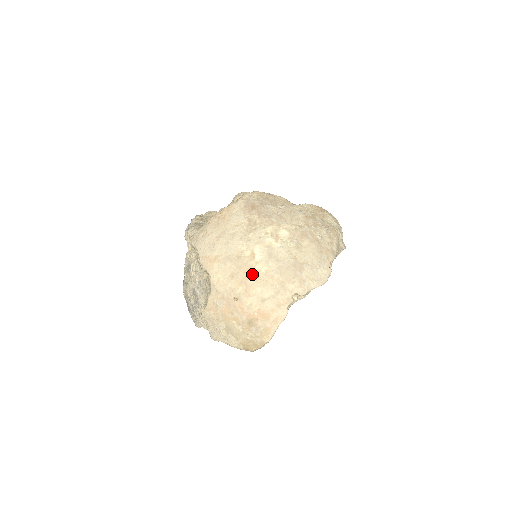
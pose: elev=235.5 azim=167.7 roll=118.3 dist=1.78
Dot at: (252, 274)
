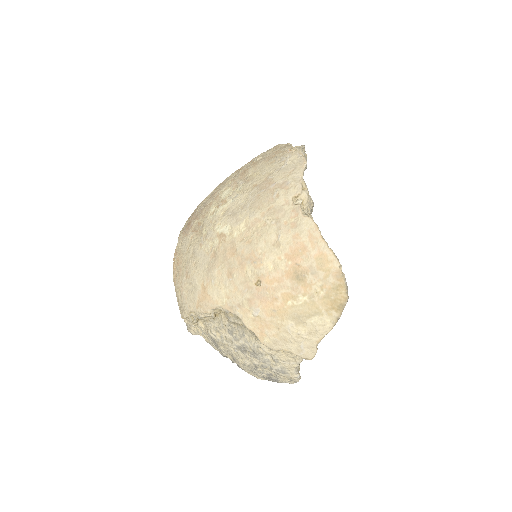
Dot at: (239, 245)
